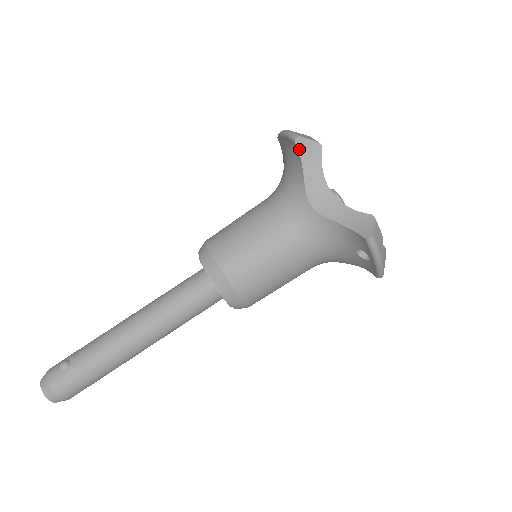
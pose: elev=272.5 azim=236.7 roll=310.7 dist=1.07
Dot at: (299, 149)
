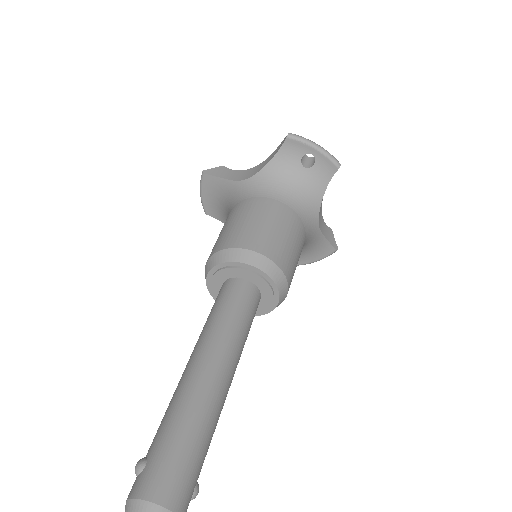
Dot at: (210, 175)
